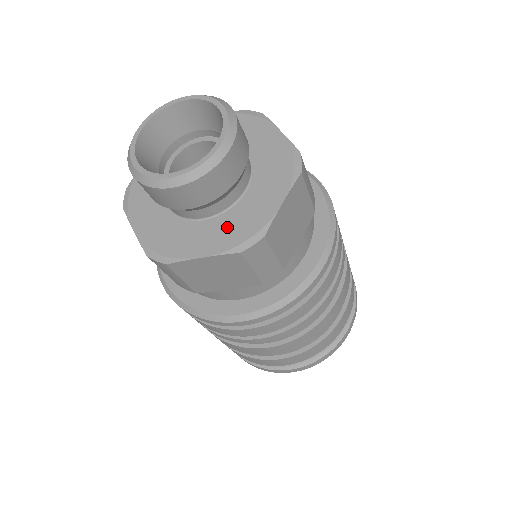
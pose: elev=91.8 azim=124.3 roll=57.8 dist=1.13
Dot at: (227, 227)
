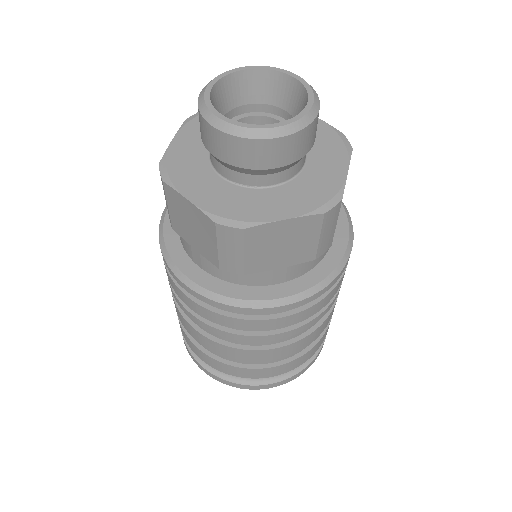
Dot at: (300, 192)
